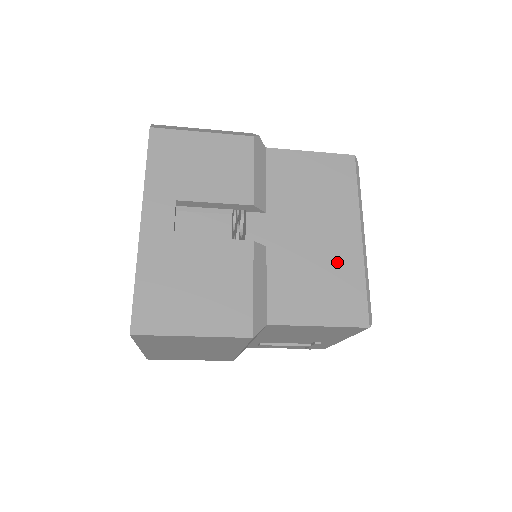
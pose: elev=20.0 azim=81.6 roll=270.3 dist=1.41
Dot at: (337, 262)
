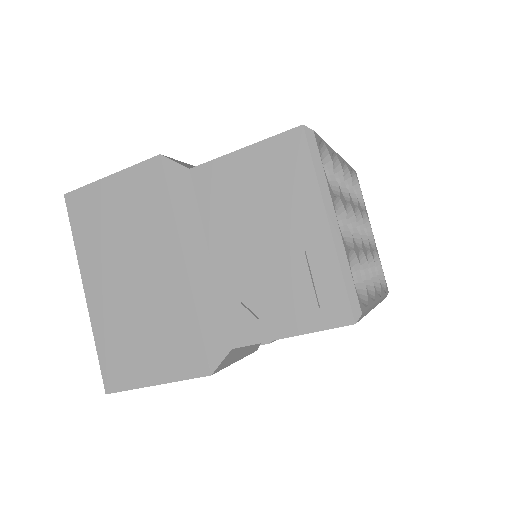
Dot at: occluded
